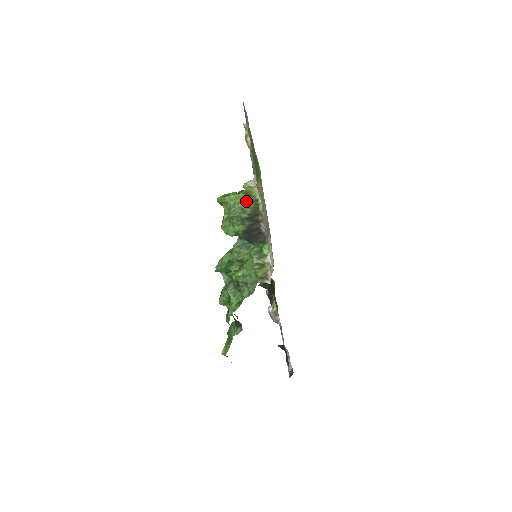
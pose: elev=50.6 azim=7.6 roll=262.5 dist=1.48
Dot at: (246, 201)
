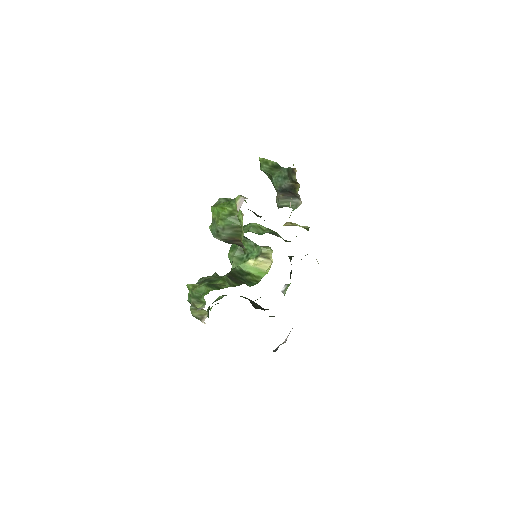
Dot at: (224, 225)
